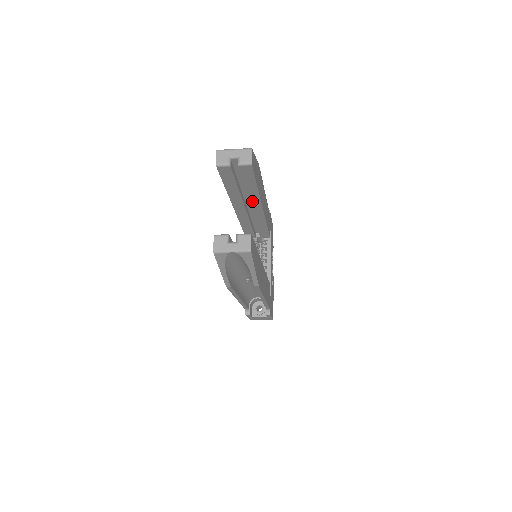
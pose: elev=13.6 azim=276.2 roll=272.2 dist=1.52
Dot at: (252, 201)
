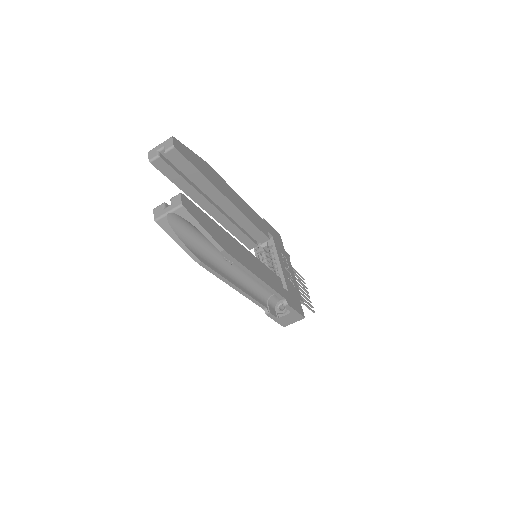
Dot at: (213, 194)
